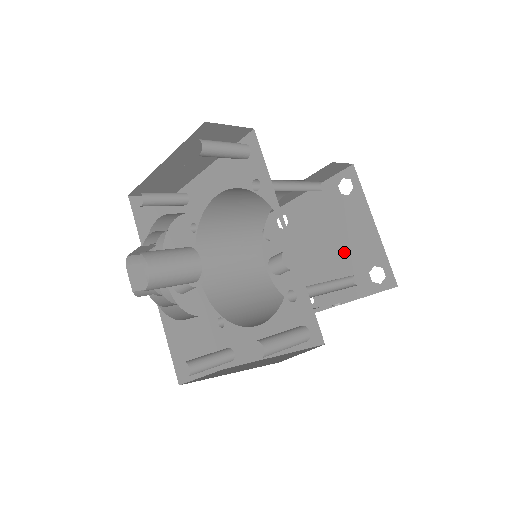
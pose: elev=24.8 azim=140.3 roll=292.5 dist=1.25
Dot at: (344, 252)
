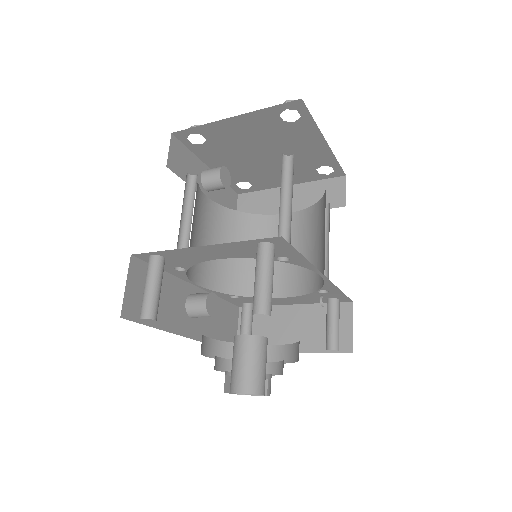
Dot at: occluded
